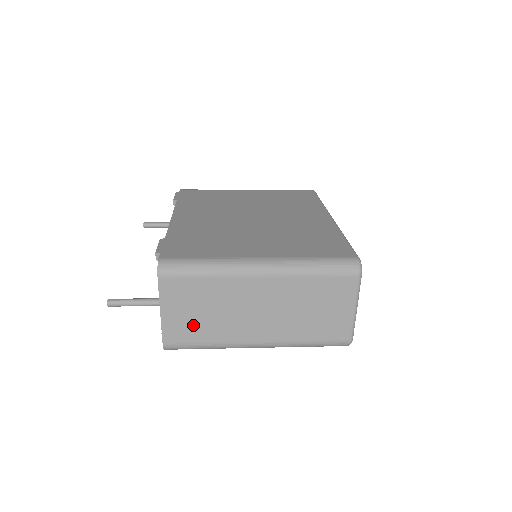
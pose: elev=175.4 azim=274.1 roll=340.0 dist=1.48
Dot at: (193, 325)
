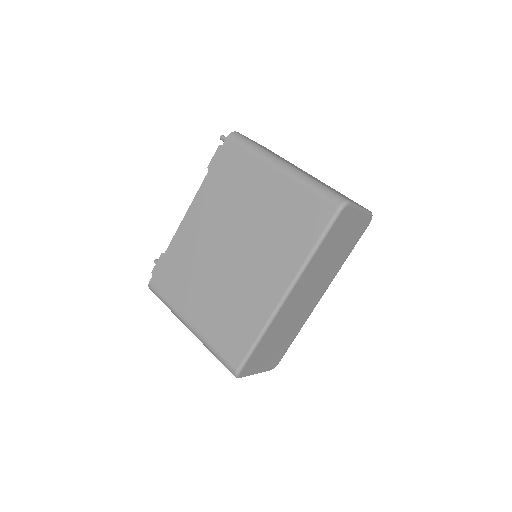
Dot at: occluded
